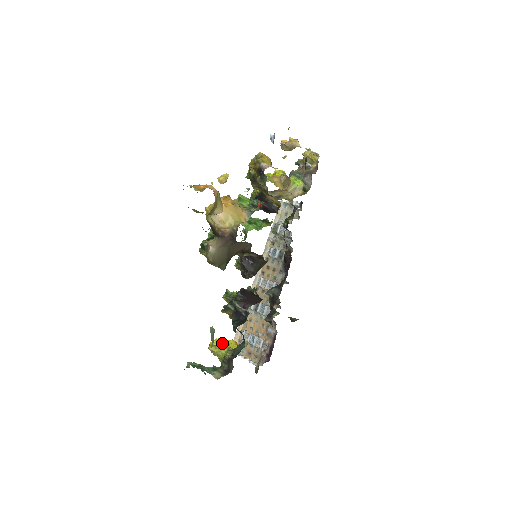
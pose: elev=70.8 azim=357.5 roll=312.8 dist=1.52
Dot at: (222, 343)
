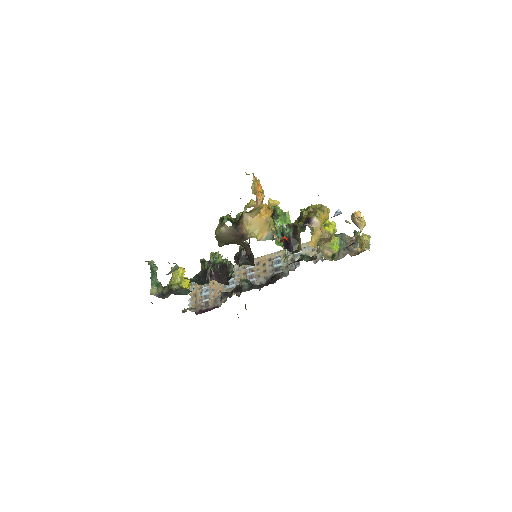
Dot at: (182, 275)
